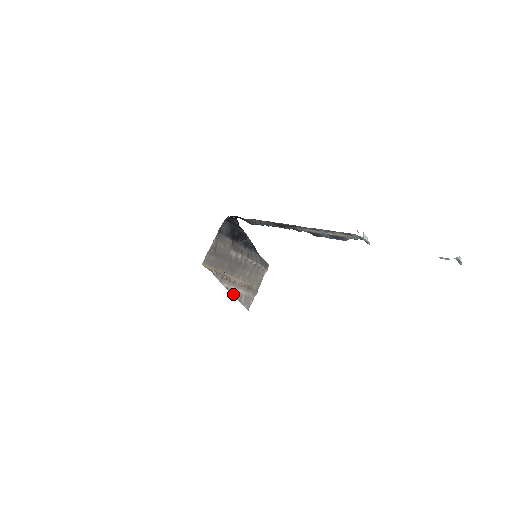
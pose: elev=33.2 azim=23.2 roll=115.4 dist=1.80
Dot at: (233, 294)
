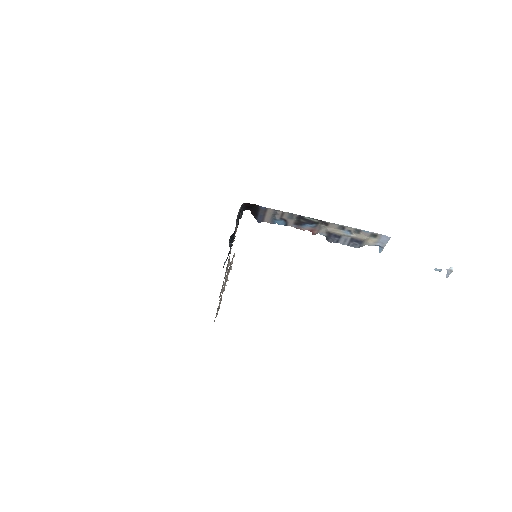
Dot at: occluded
